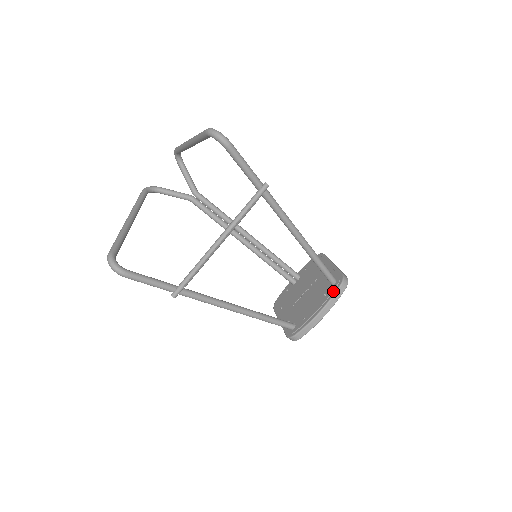
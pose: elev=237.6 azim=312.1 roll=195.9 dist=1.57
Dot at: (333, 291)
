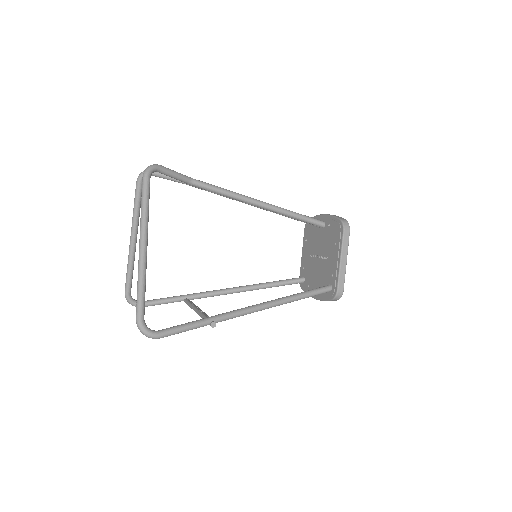
Dot at: (326, 297)
